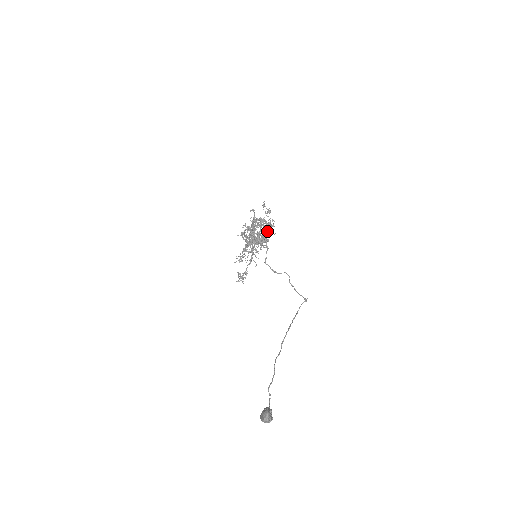
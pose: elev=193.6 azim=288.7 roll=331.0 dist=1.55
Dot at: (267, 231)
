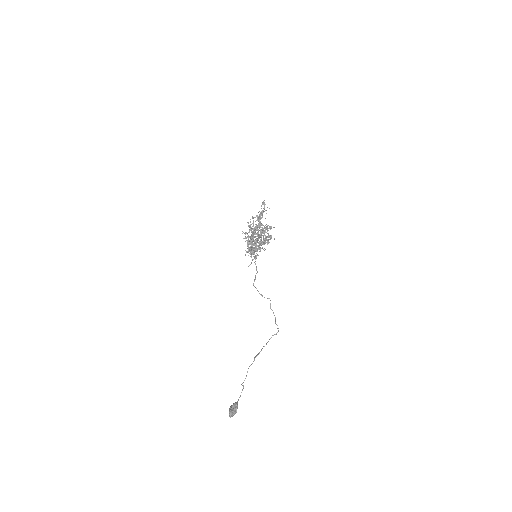
Dot at: occluded
